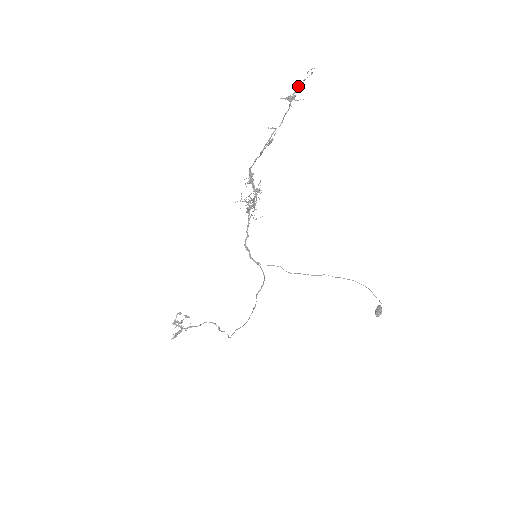
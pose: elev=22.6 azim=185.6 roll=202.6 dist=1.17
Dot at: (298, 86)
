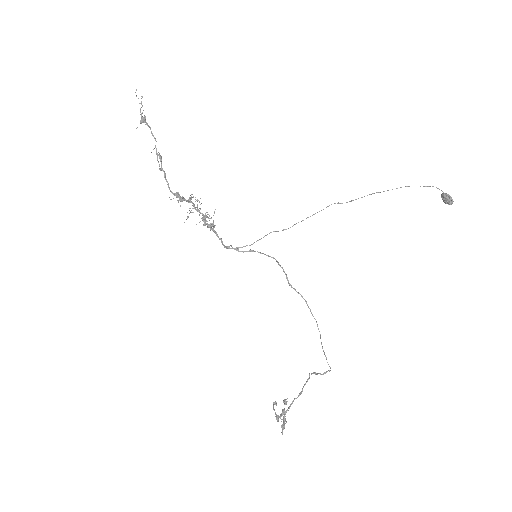
Dot at: (140, 110)
